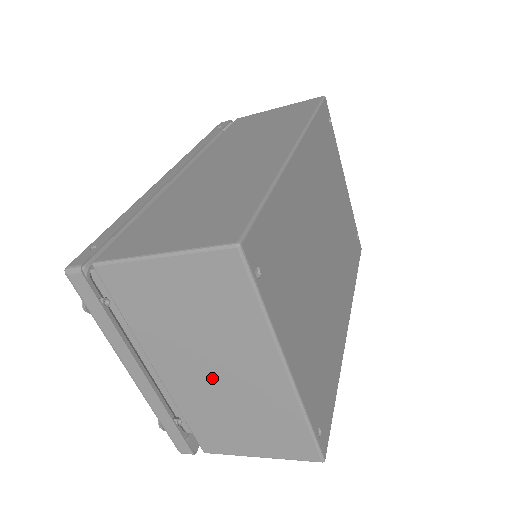
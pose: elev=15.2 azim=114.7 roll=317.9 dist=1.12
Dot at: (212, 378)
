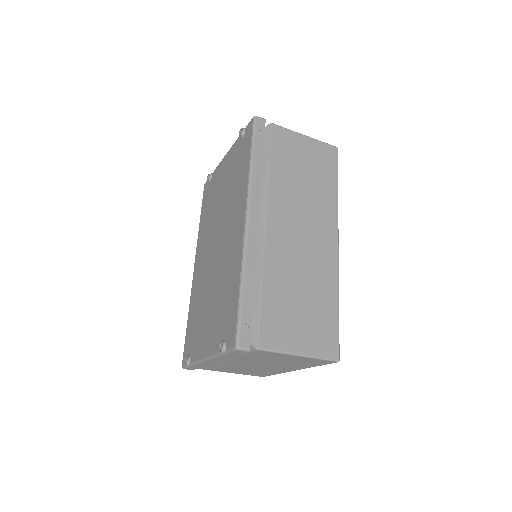
Dot at: (254, 366)
